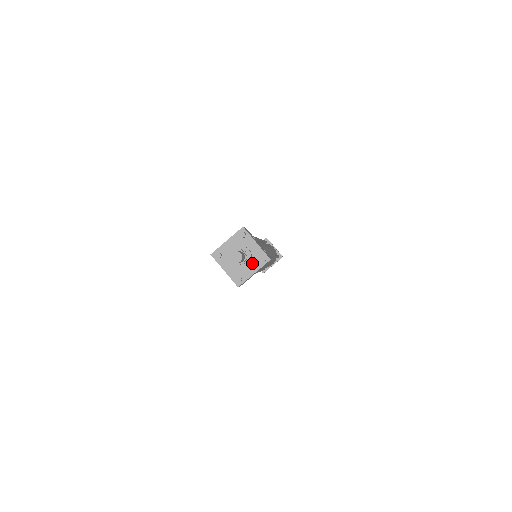
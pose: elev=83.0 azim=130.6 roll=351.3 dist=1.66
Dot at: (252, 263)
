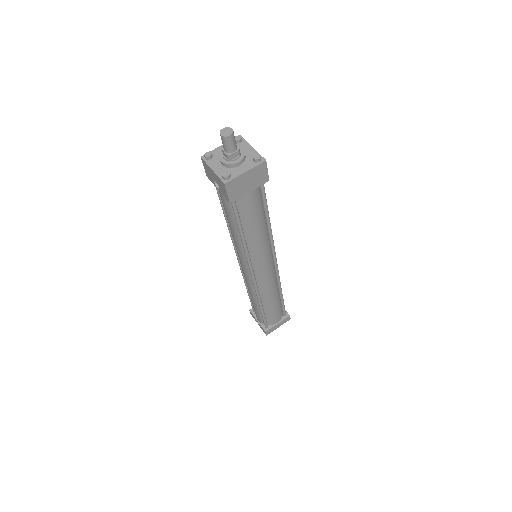
Dot at: (245, 163)
